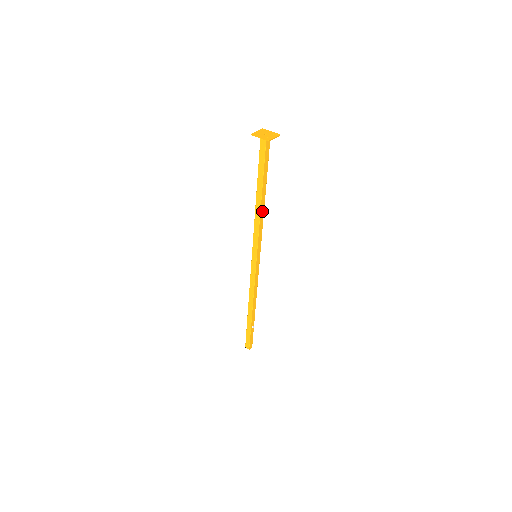
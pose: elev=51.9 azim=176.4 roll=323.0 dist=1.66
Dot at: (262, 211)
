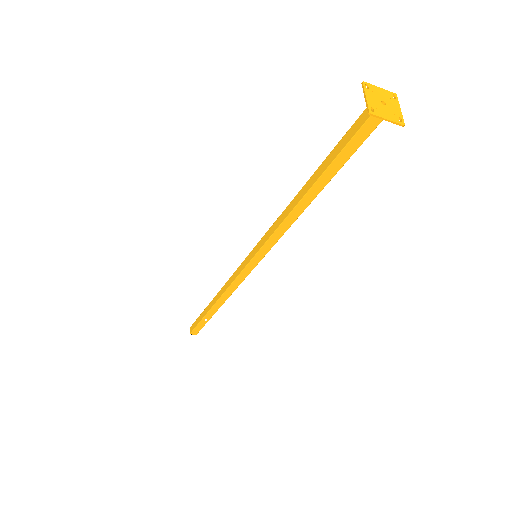
Dot at: (297, 211)
